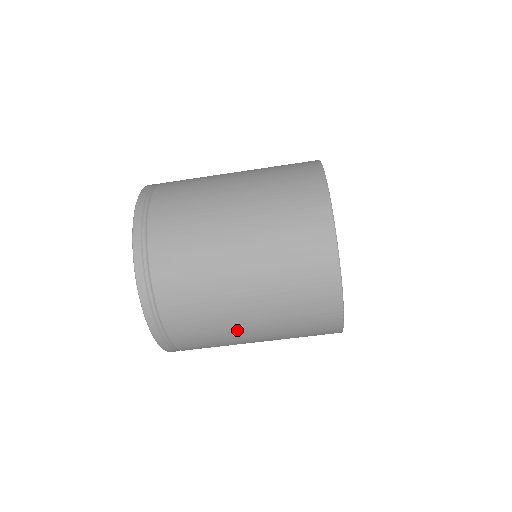
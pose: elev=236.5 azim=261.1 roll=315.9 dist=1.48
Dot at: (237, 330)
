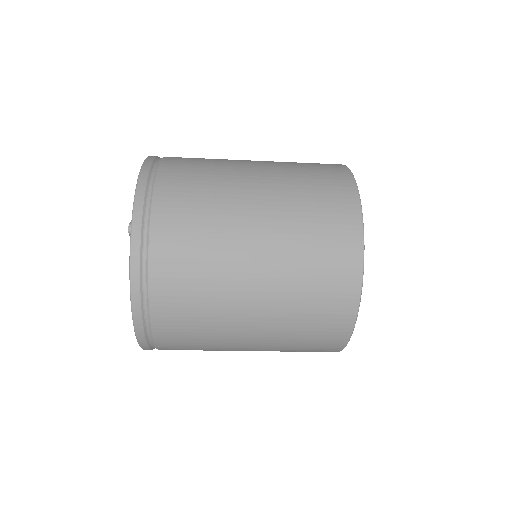
Dot at: (235, 302)
